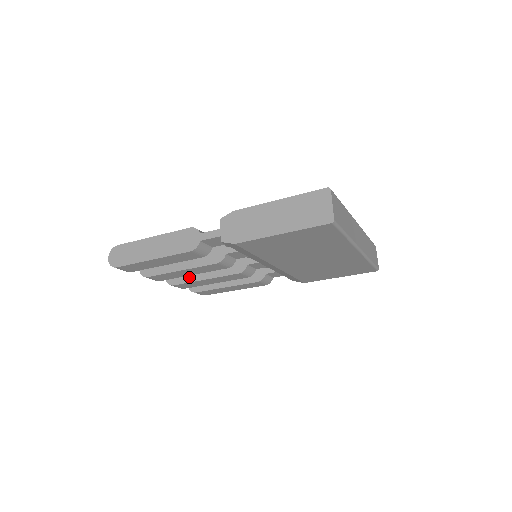
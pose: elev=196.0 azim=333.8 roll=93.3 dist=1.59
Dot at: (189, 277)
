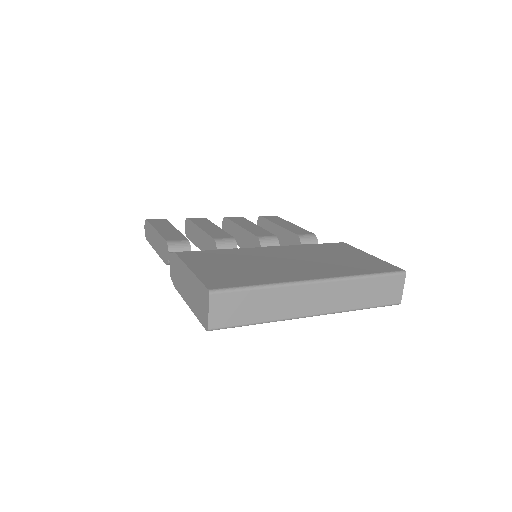
Dot at: occluded
